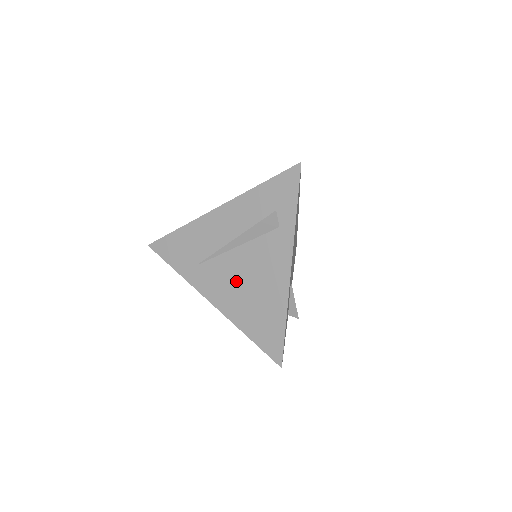
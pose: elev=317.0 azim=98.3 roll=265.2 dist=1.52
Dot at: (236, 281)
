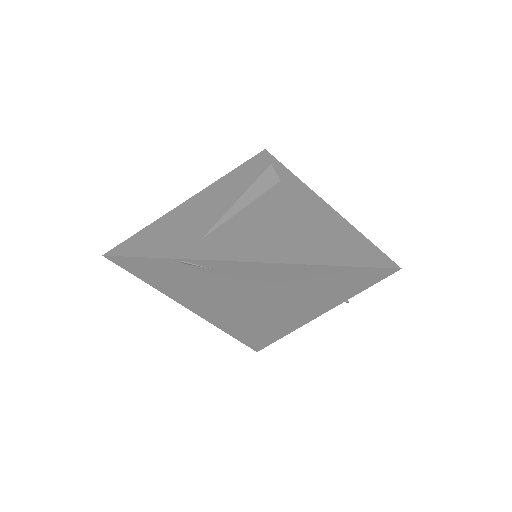
Dot at: (268, 229)
